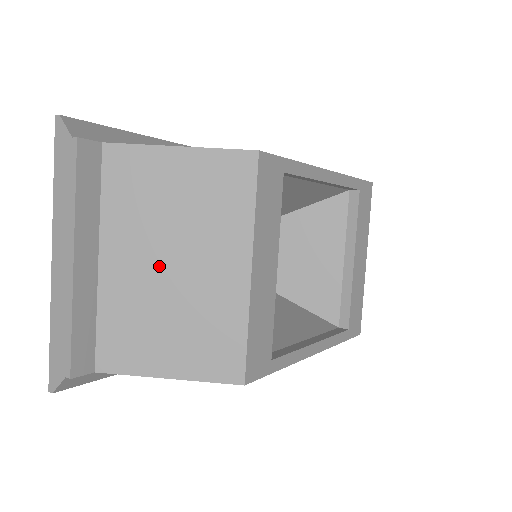
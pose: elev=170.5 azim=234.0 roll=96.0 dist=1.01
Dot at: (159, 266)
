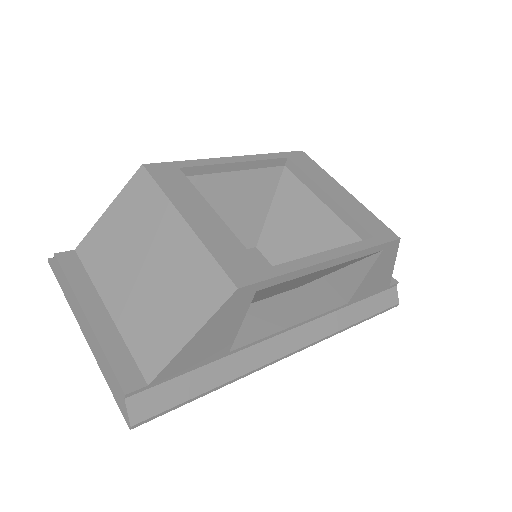
Dot at: (138, 276)
